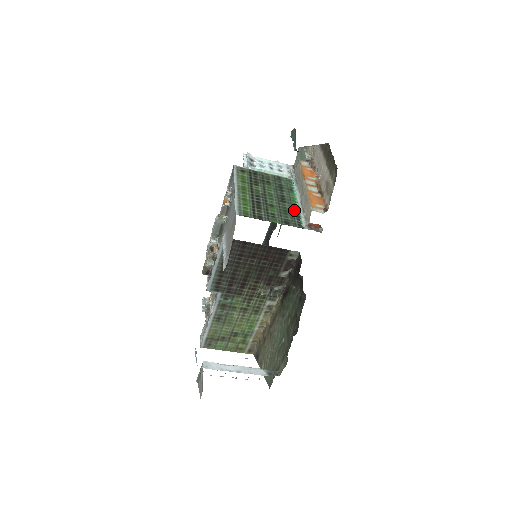
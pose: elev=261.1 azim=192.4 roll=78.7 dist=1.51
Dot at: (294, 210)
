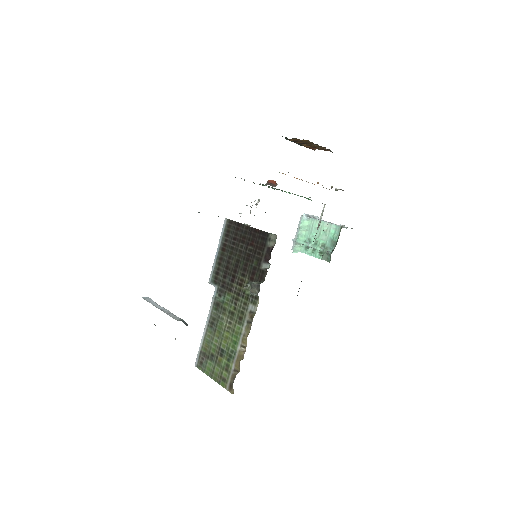
Dot at: occluded
